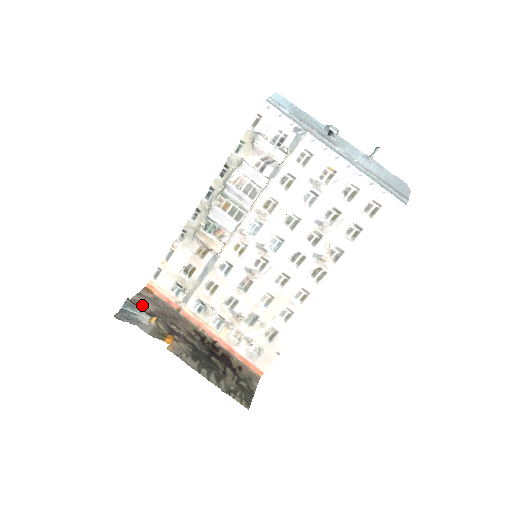
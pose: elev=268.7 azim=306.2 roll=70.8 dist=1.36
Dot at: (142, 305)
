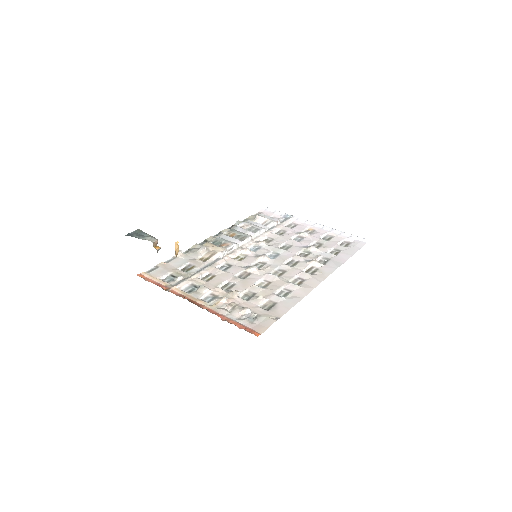
Dot at: occluded
